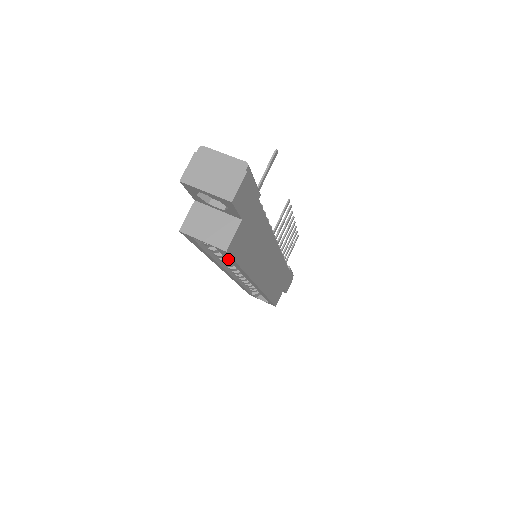
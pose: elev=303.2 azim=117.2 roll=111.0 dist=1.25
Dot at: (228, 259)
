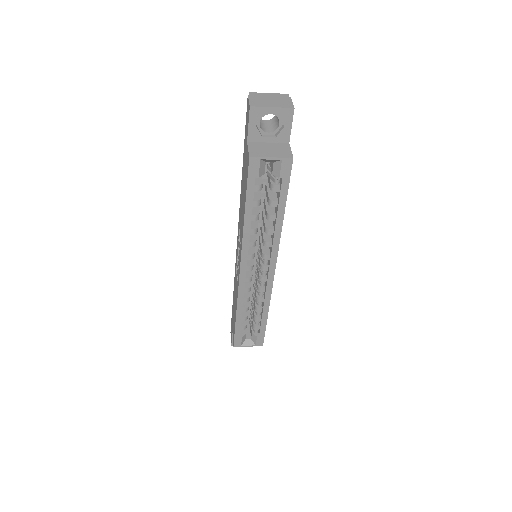
Dot at: (280, 189)
